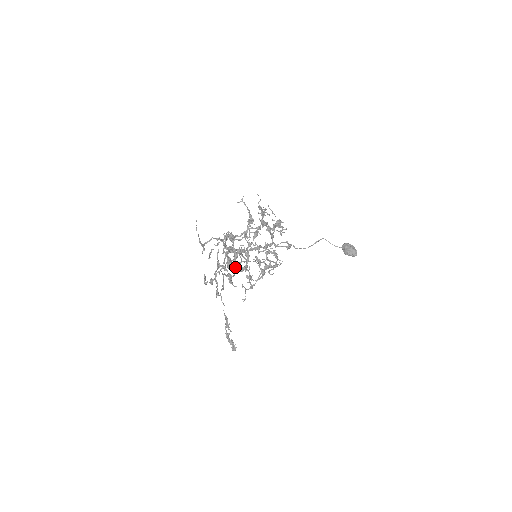
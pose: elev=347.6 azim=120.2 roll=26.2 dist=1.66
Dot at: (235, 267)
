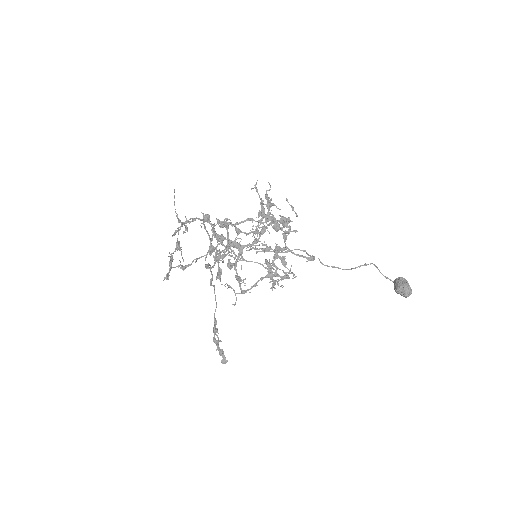
Dot at: (215, 258)
